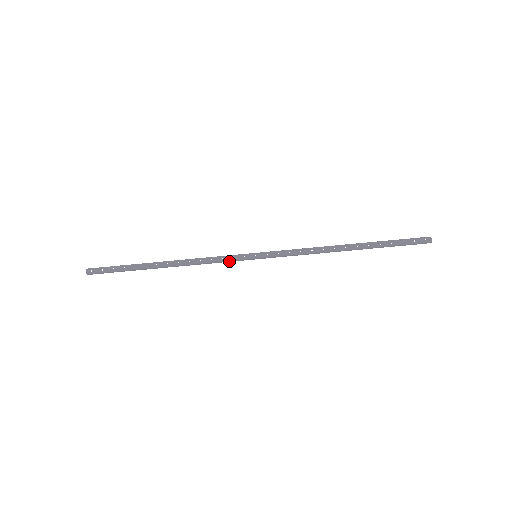
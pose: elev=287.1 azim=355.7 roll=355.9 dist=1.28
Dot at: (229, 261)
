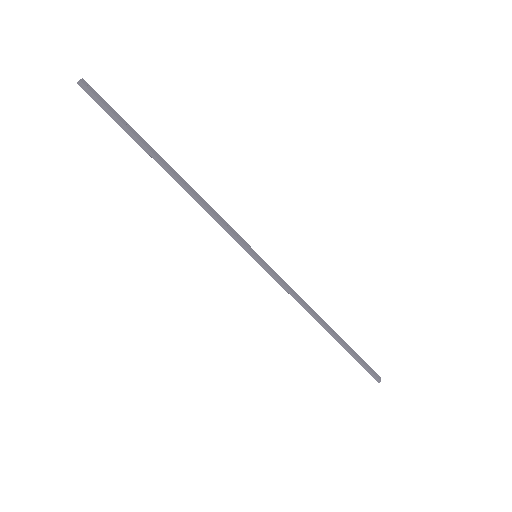
Dot at: (232, 234)
